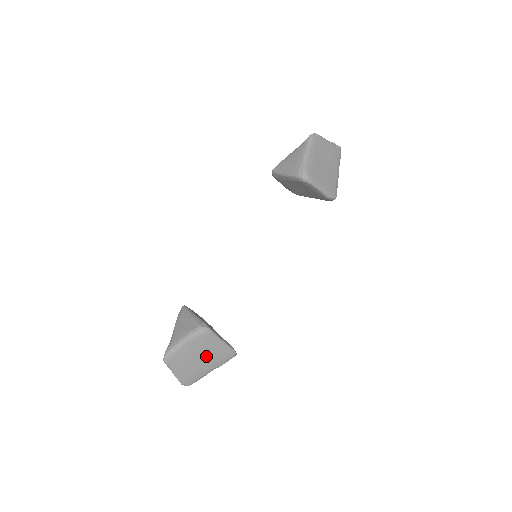
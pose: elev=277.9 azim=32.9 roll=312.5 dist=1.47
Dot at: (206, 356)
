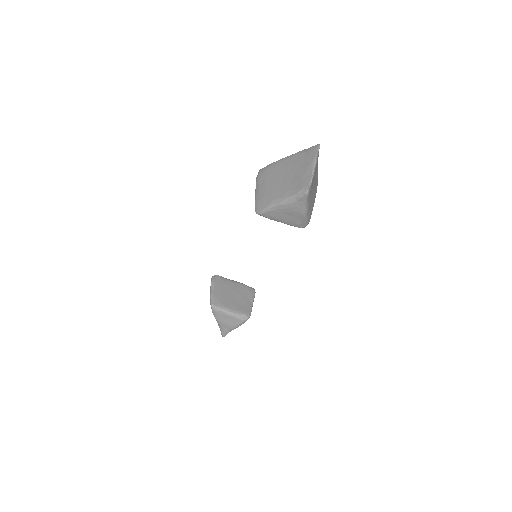
Dot at: occluded
